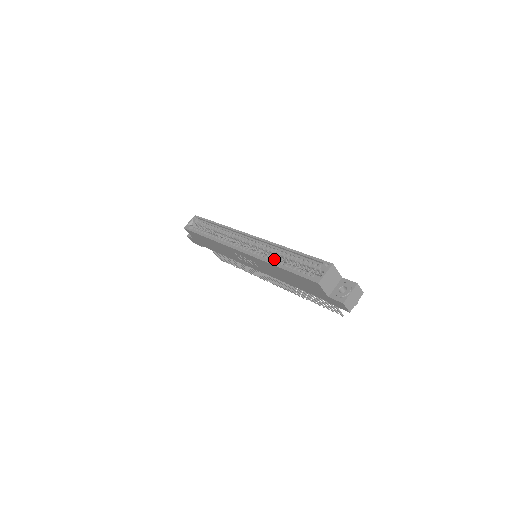
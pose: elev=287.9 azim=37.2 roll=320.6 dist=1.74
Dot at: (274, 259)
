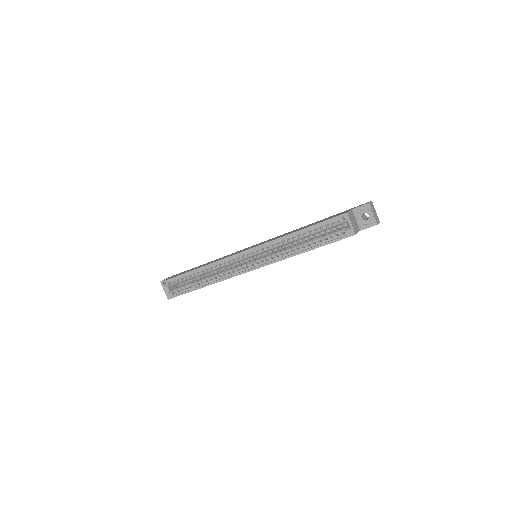
Dot at: (290, 249)
